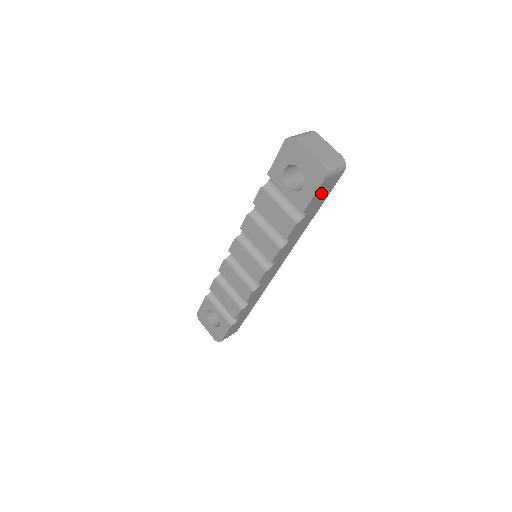
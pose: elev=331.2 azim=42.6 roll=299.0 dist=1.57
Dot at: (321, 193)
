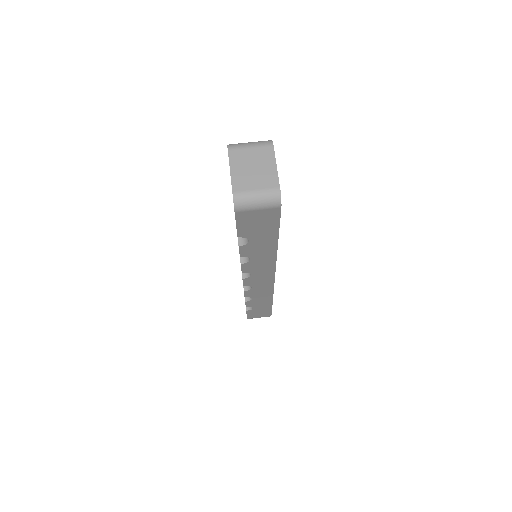
Dot at: (254, 224)
